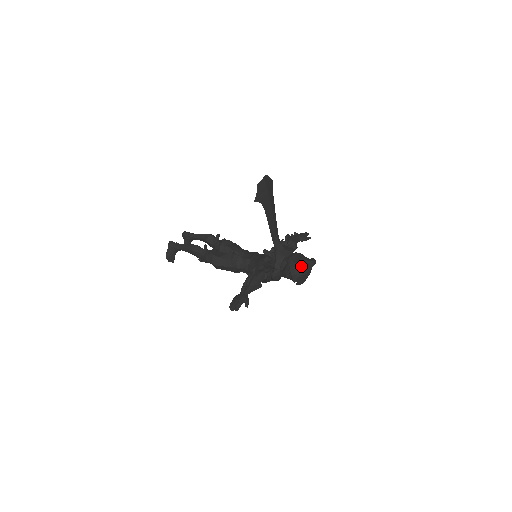
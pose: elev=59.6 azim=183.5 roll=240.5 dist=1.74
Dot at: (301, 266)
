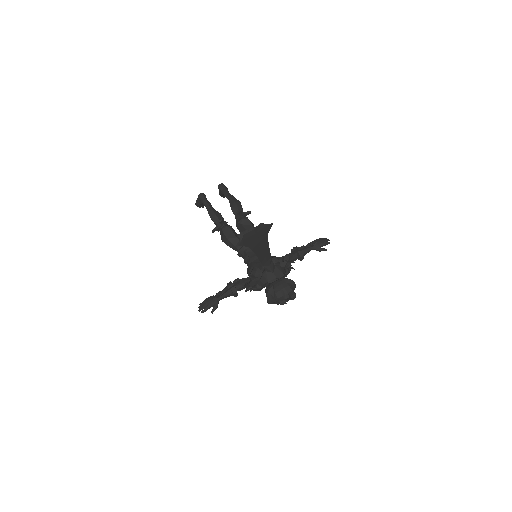
Dot at: (277, 297)
